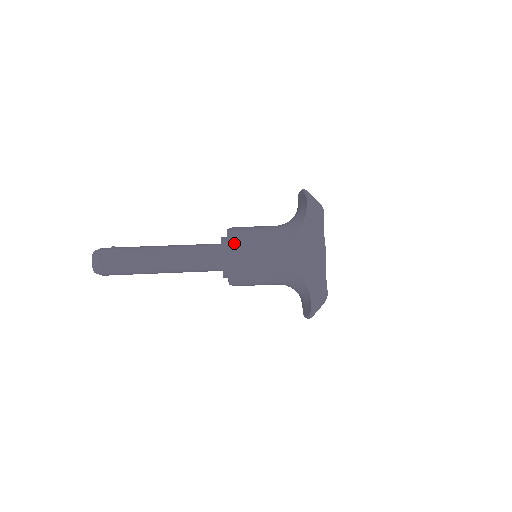
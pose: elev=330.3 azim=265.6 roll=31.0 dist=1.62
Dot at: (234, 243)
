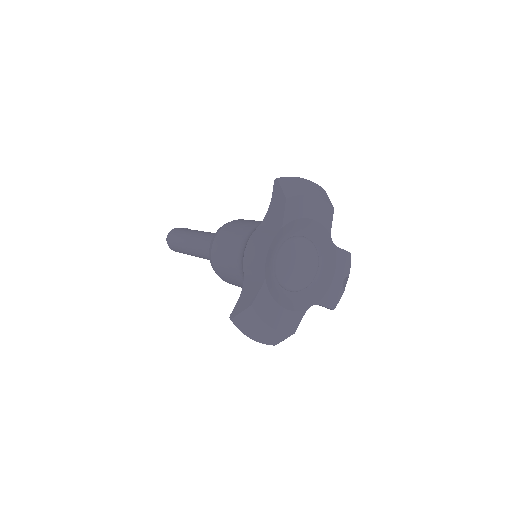
Dot at: (220, 229)
